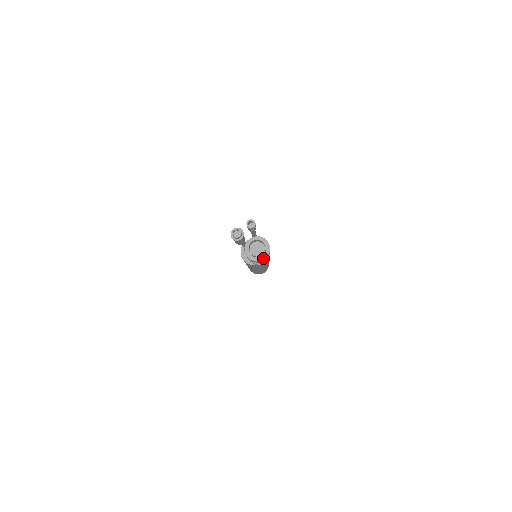
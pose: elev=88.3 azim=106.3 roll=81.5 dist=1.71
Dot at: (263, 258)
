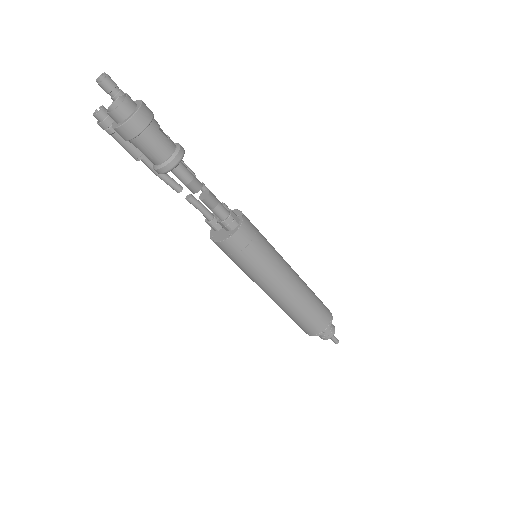
Dot at: (131, 115)
